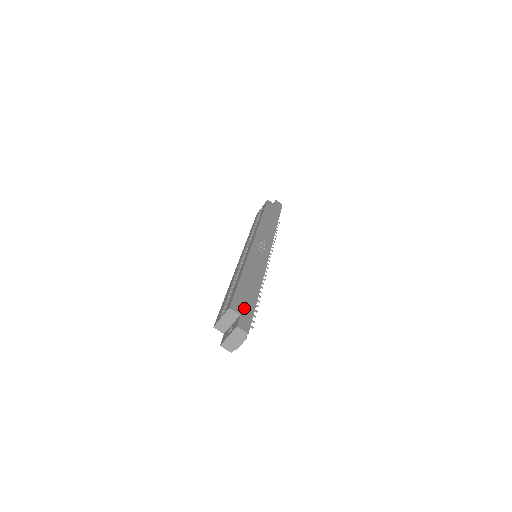
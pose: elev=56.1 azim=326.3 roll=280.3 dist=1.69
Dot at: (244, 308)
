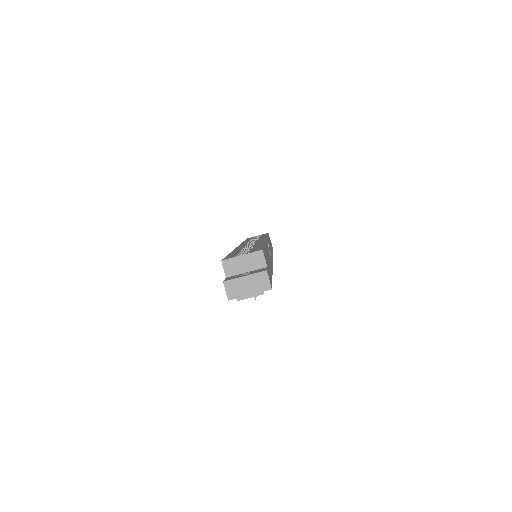
Dot at: (268, 267)
